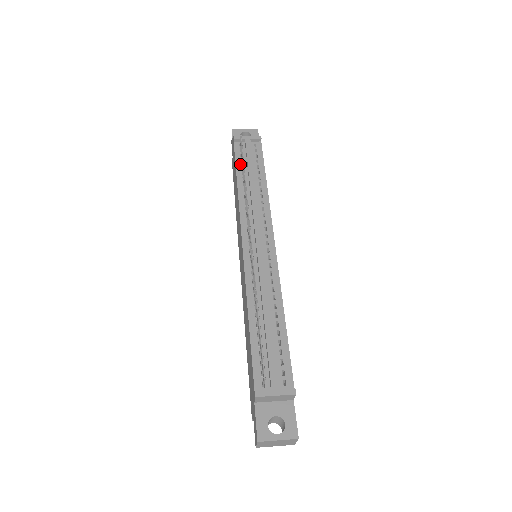
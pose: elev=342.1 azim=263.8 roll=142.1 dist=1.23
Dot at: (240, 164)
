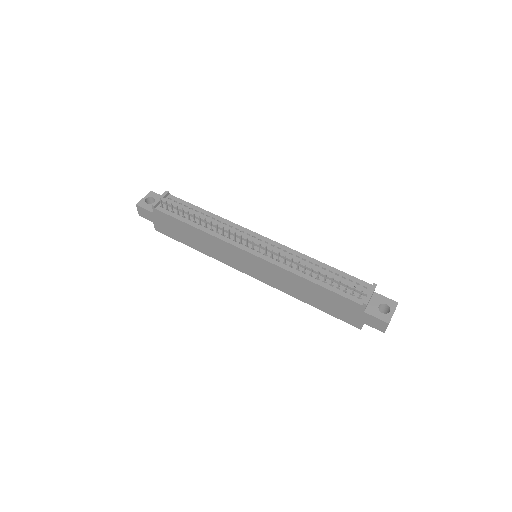
Dot at: (180, 217)
